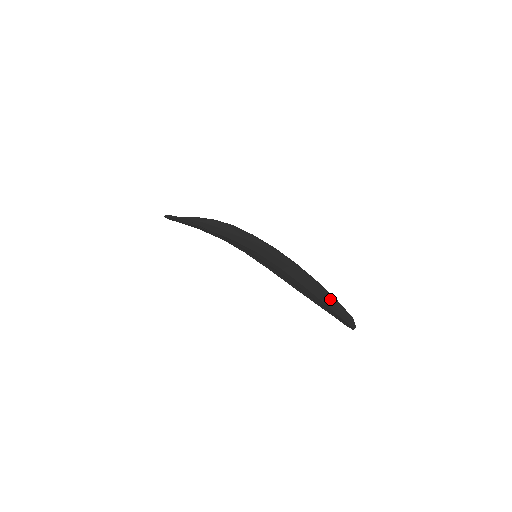
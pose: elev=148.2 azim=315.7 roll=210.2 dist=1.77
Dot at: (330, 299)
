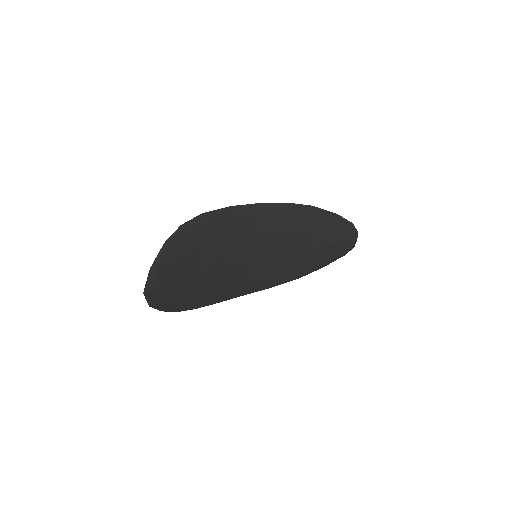
Dot at: (322, 260)
